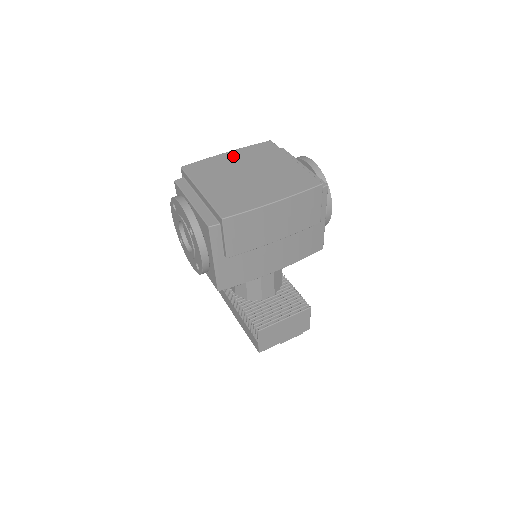
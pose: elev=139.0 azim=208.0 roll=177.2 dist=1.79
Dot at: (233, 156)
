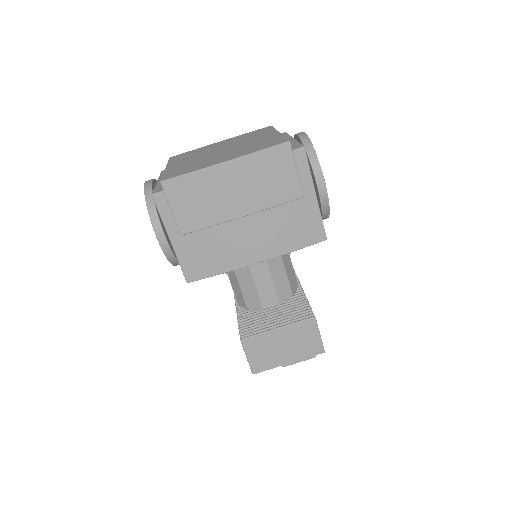
Dot at: (223, 142)
